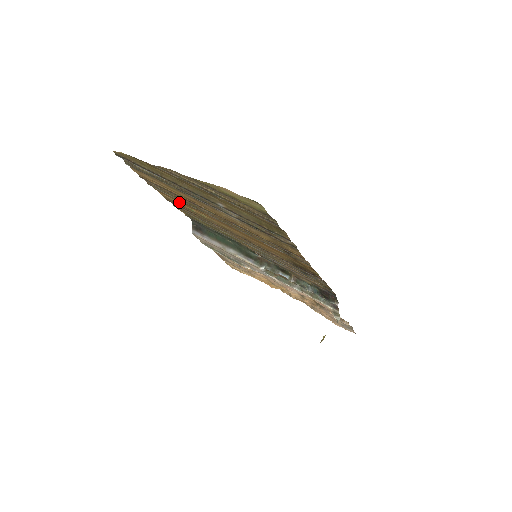
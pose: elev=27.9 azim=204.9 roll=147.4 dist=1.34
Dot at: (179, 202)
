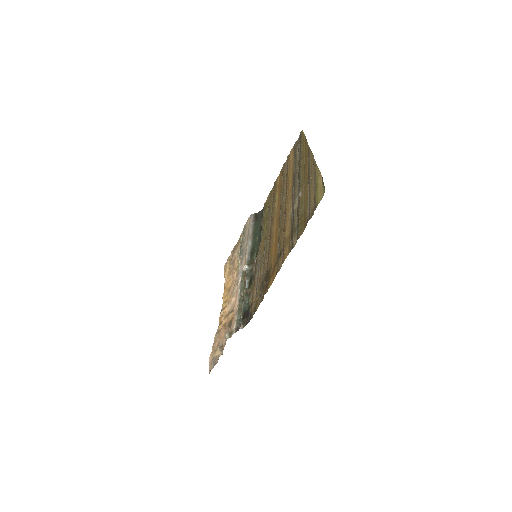
Dot at: (279, 187)
